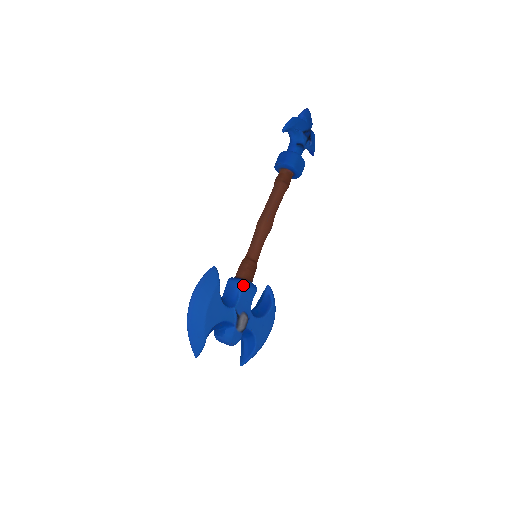
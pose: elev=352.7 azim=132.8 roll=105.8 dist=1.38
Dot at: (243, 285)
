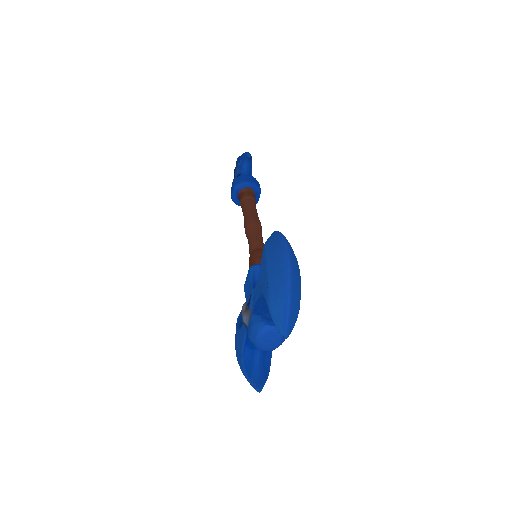
Dot at: occluded
